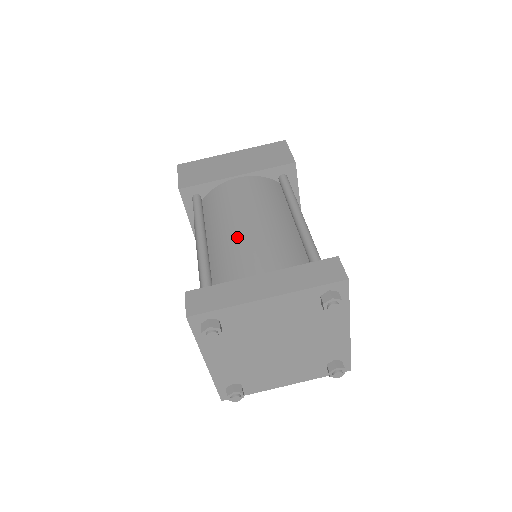
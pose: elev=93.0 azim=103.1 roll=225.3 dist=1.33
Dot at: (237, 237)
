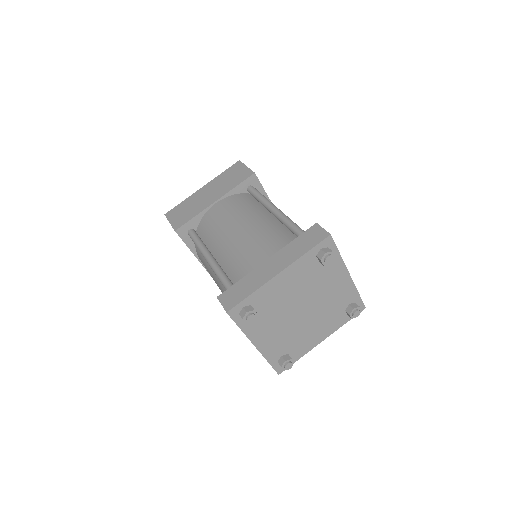
Dot at: (236, 244)
